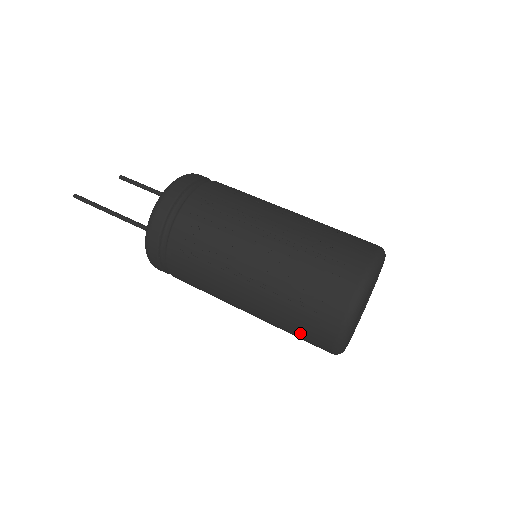
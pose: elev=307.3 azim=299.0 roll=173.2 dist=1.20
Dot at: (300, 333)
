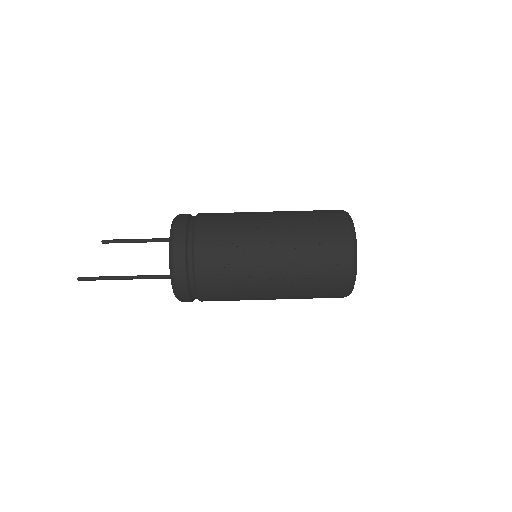
Dot at: occluded
